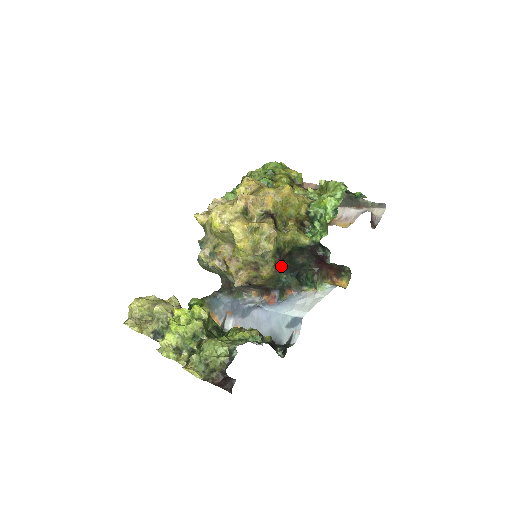
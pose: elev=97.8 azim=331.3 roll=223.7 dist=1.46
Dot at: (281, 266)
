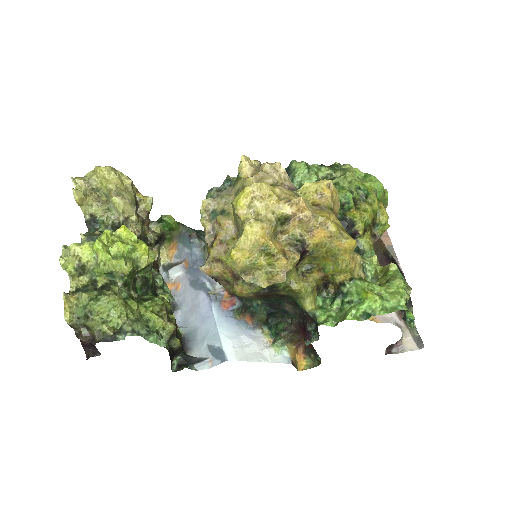
Dot at: (263, 296)
